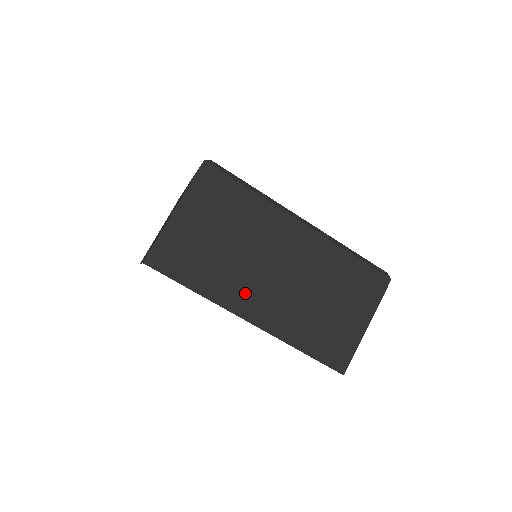
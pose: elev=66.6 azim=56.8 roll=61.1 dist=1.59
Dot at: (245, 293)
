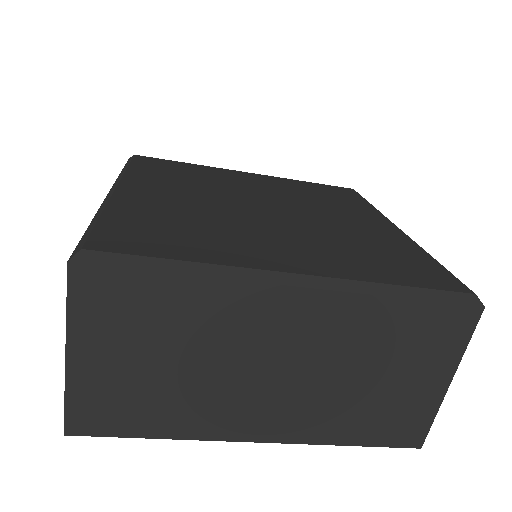
Dot at: (235, 414)
